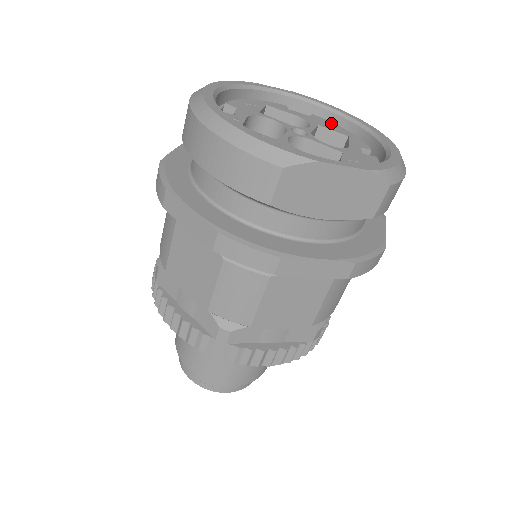
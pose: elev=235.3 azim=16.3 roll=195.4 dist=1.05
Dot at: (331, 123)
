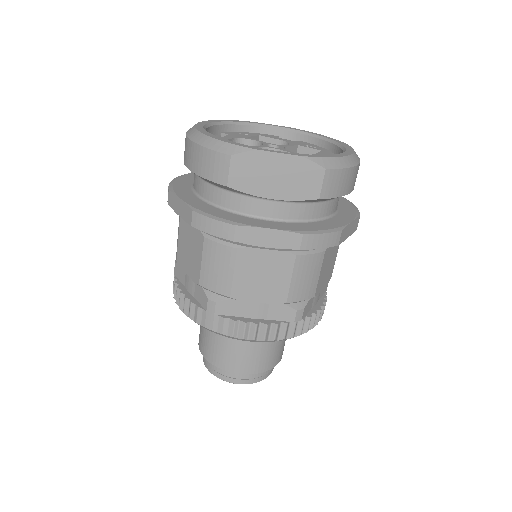
Dot at: (313, 145)
